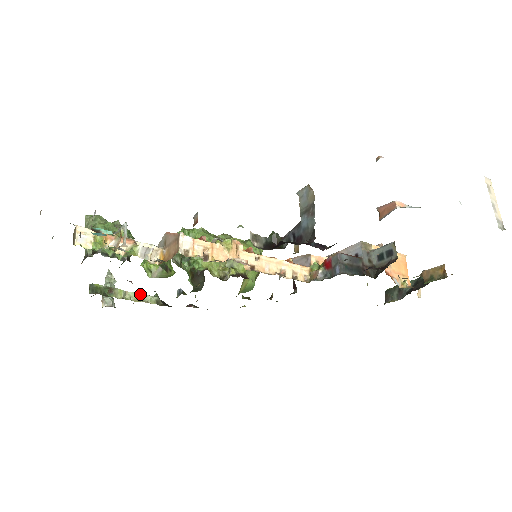
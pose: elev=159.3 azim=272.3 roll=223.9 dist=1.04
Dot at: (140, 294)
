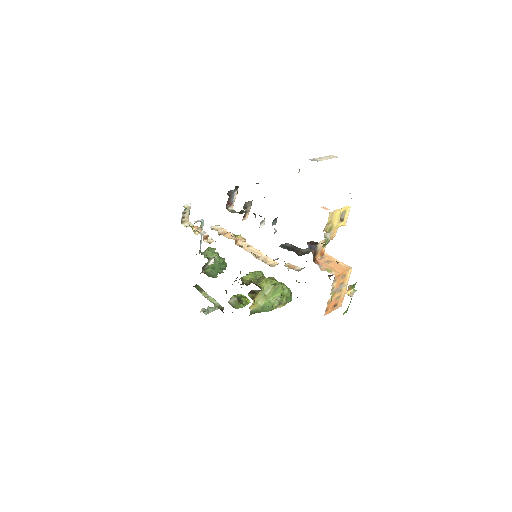
Dot at: (214, 299)
